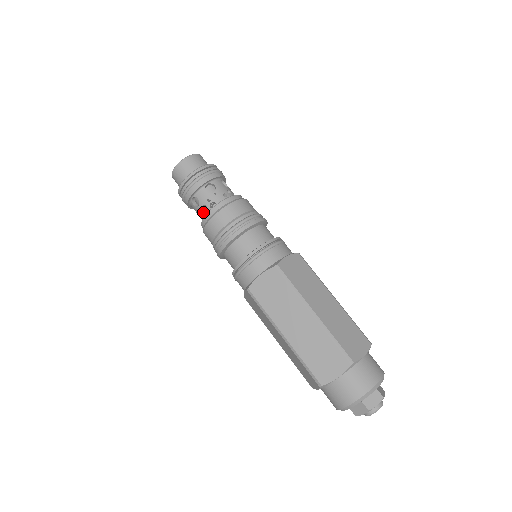
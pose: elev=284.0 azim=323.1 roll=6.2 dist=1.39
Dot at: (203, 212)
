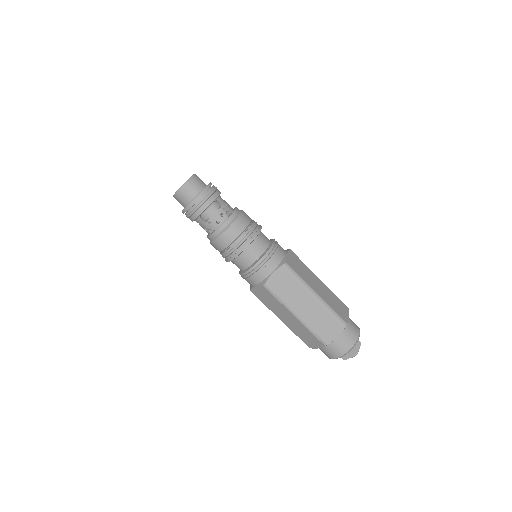
Dot at: (206, 231)
